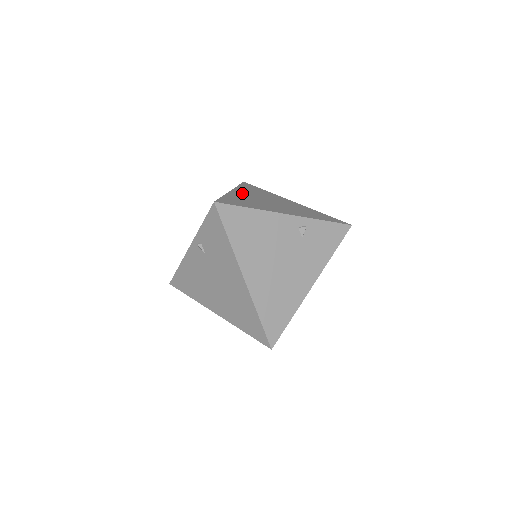
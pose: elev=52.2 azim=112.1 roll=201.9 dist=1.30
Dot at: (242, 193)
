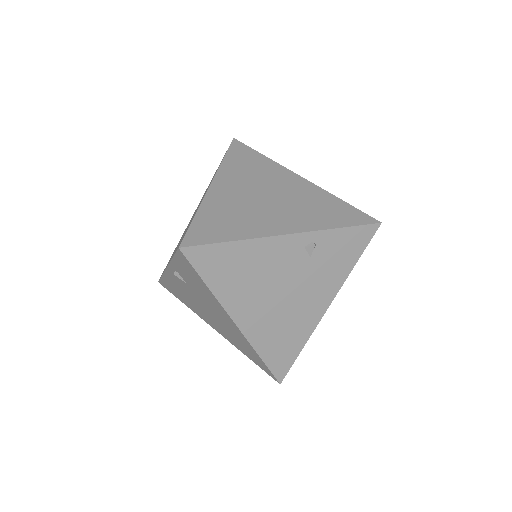
Dot at: (226, 187)
